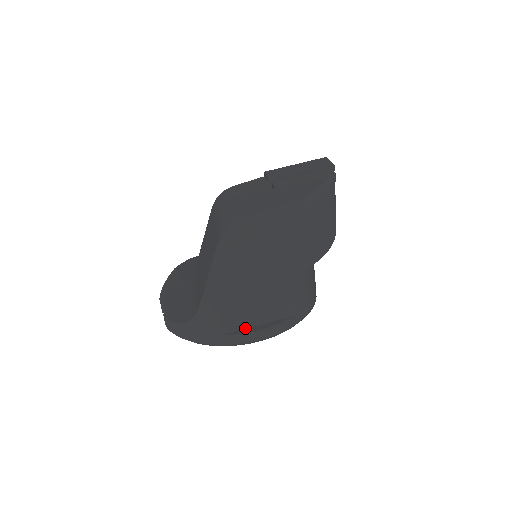
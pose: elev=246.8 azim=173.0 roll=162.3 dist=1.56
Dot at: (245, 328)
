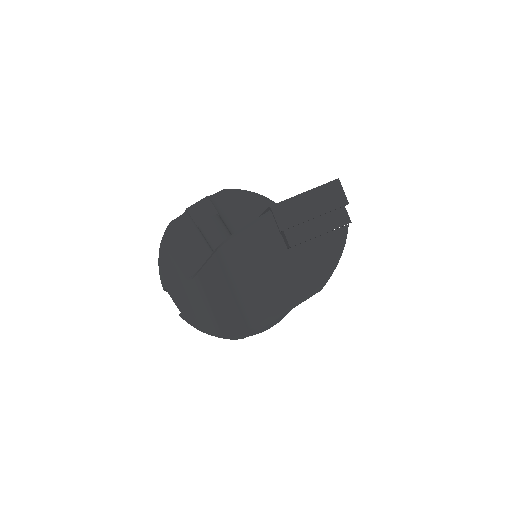
Dot at: occluded
